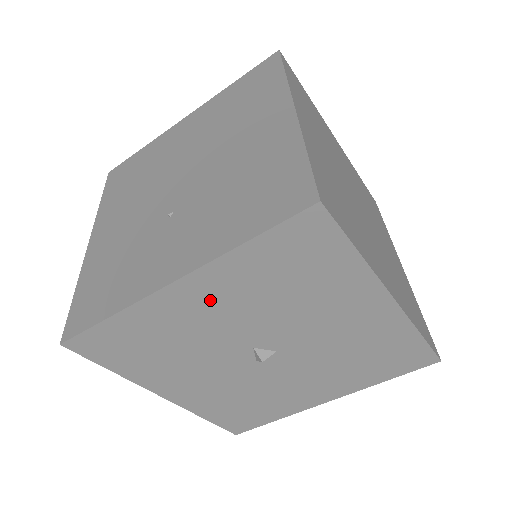
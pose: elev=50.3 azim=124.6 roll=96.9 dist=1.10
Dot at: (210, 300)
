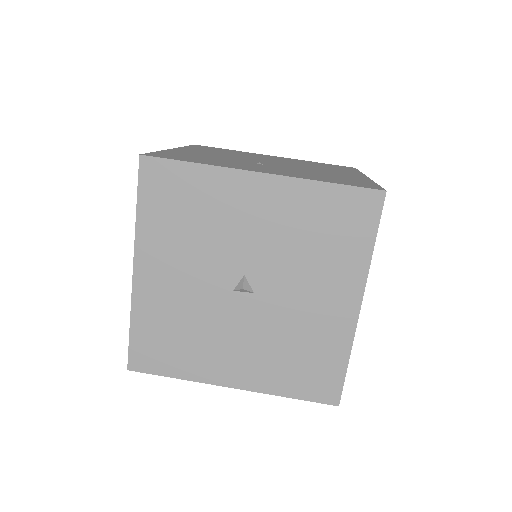
Dot at: (266, 207)
